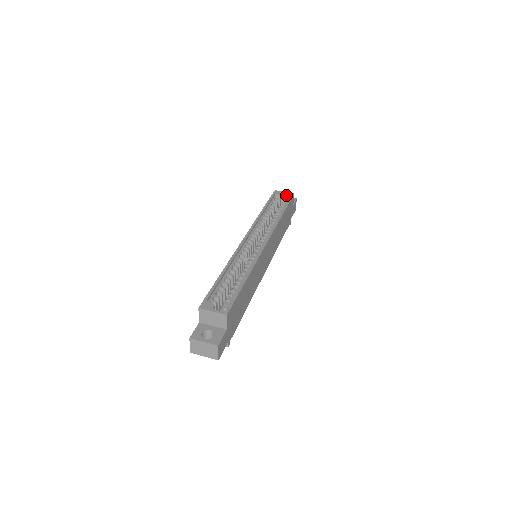
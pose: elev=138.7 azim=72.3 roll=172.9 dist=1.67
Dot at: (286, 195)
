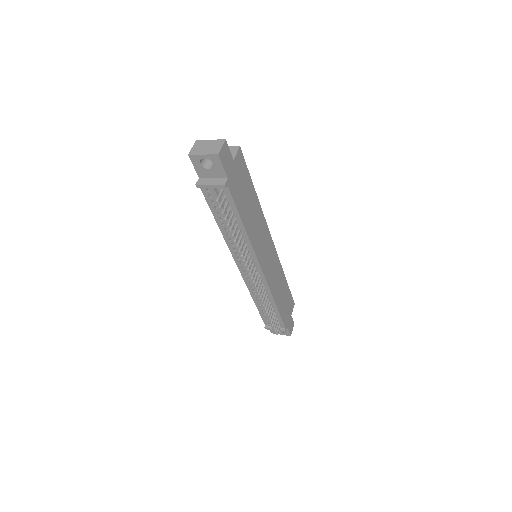
Dot at: occluded
